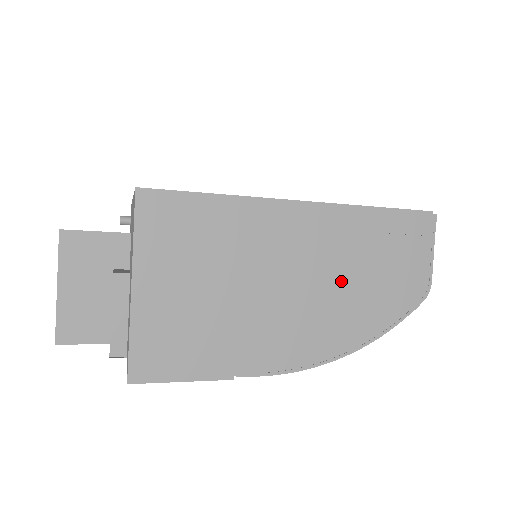
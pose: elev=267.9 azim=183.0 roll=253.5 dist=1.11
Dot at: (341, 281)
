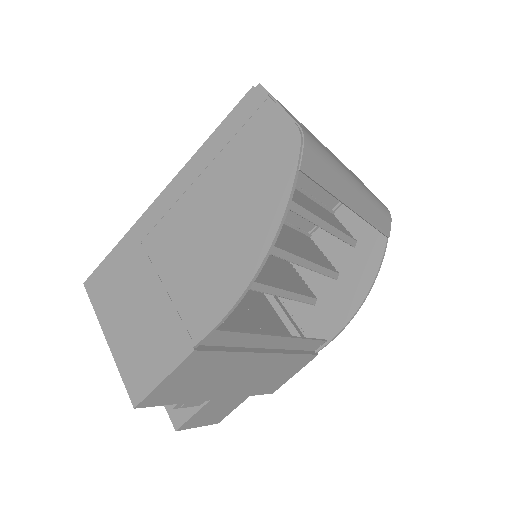
Dot at: (221, 207)
